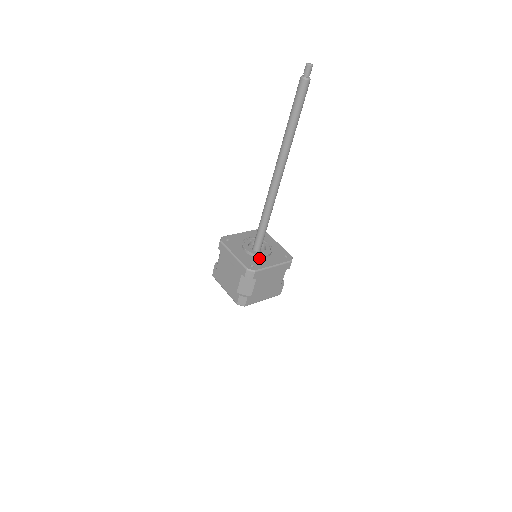
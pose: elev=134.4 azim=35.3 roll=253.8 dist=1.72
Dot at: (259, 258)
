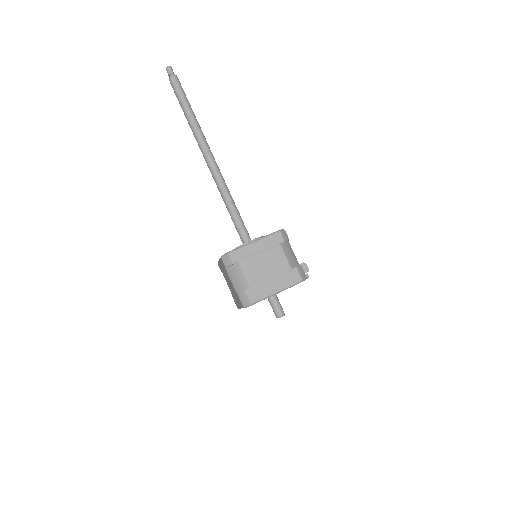
Dot at: occluded
